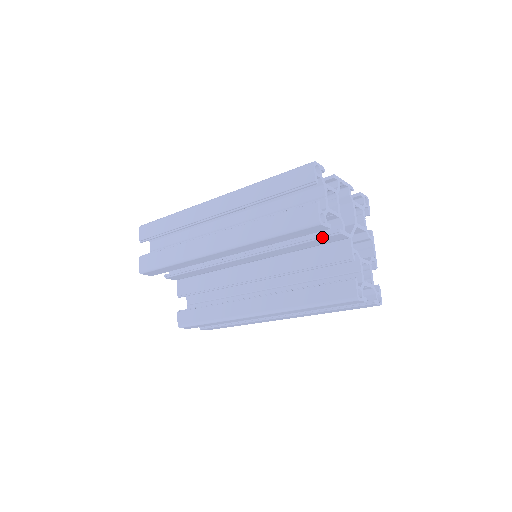
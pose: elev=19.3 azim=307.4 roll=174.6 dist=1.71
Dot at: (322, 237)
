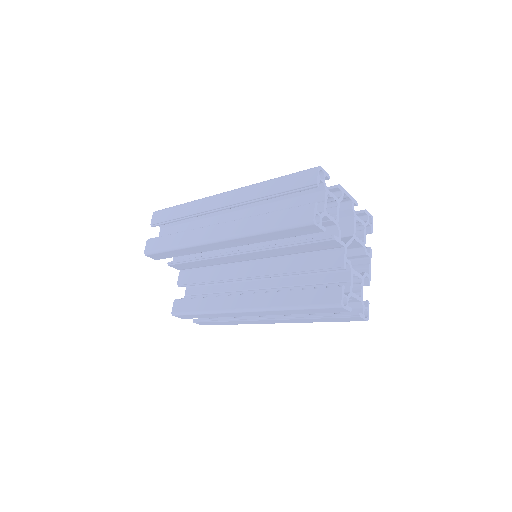
Dot at: (317, 241)
